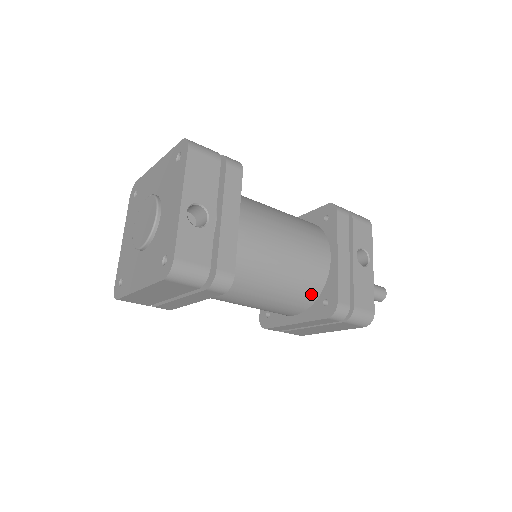
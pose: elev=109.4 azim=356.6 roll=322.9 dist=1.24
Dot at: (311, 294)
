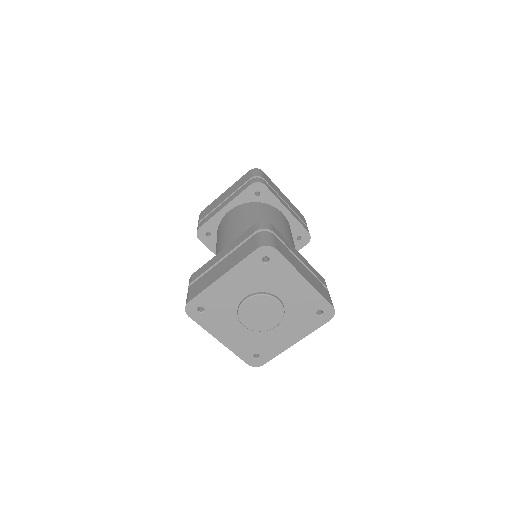
Dot at: occluded
